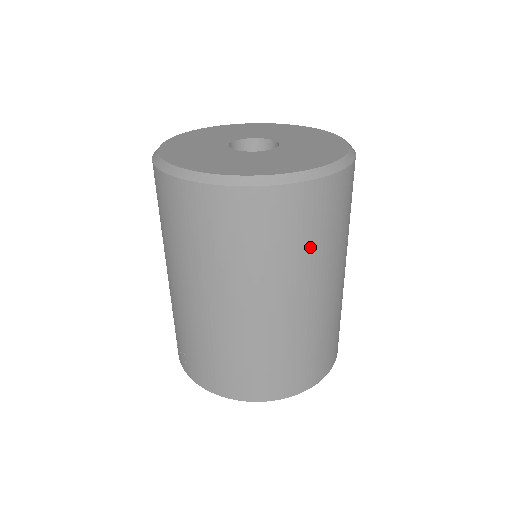
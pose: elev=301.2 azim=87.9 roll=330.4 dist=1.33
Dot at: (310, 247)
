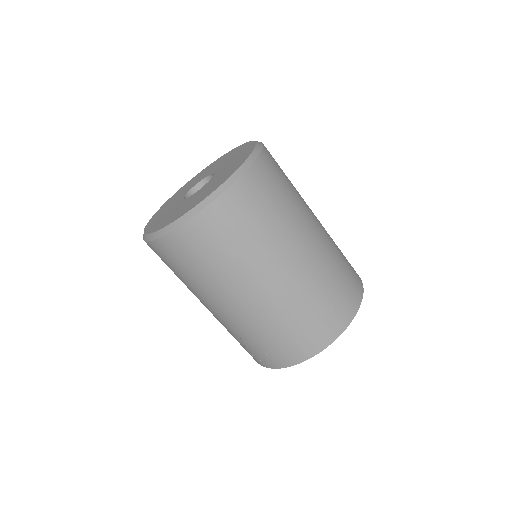
Dot at: (282, 207)
